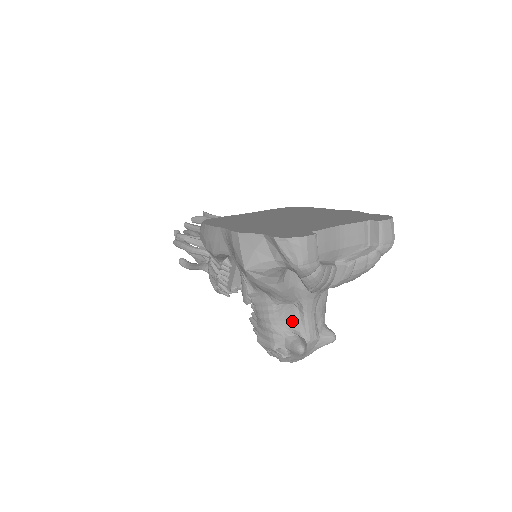
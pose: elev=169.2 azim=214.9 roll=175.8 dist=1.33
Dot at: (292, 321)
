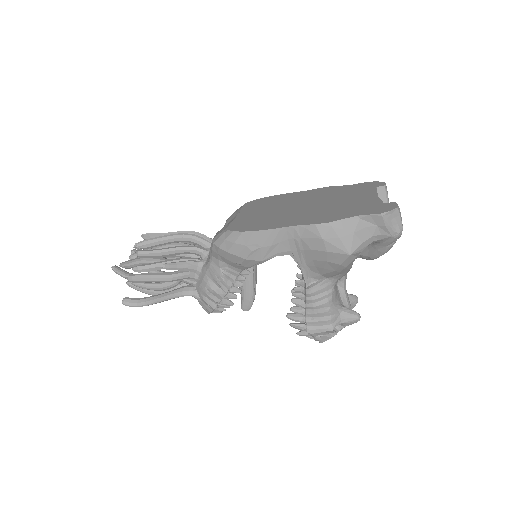
Dot at: (338, 297)
